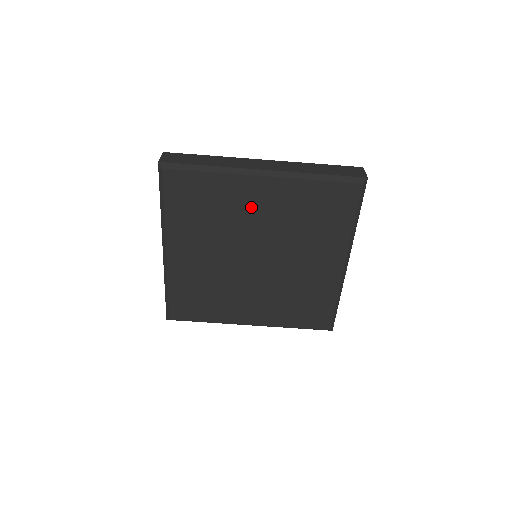
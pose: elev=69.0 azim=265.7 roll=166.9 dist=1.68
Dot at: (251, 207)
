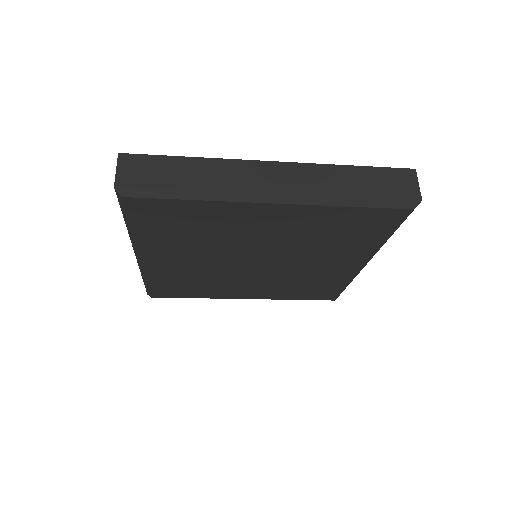
Dot at: (253, 227)
